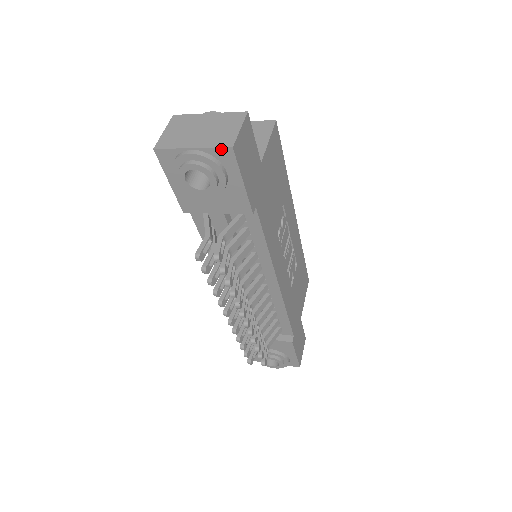
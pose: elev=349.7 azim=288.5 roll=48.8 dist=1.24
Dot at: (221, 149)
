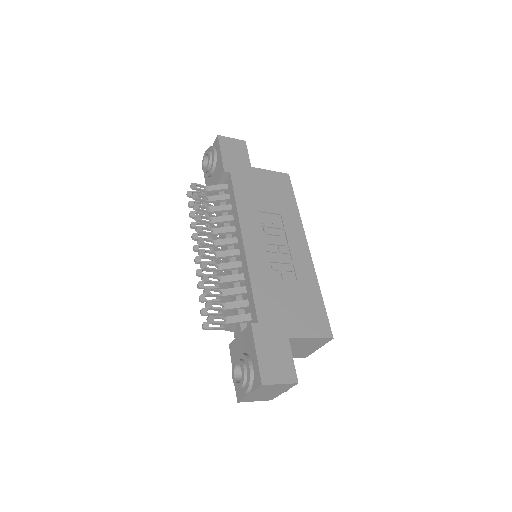
Dot at: (216, 140)
